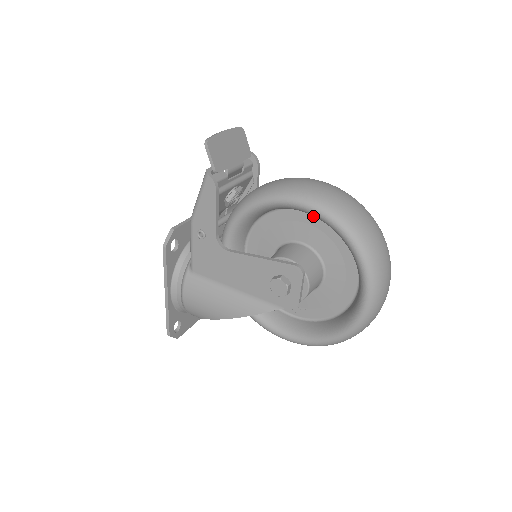
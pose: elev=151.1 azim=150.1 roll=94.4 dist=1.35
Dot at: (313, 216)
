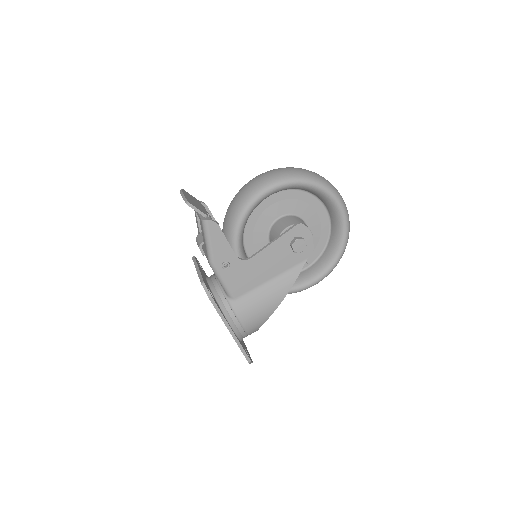
Dot at: (275, 195)
